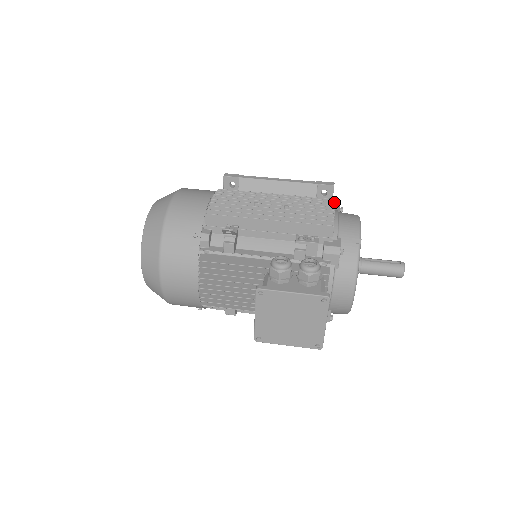
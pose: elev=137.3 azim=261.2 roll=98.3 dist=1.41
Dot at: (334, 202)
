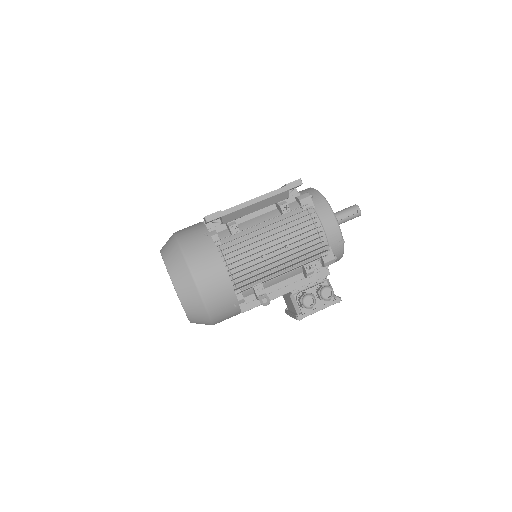
Dot at: occluded
